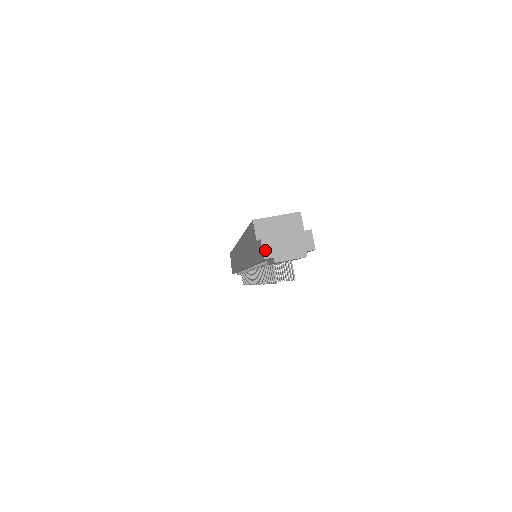
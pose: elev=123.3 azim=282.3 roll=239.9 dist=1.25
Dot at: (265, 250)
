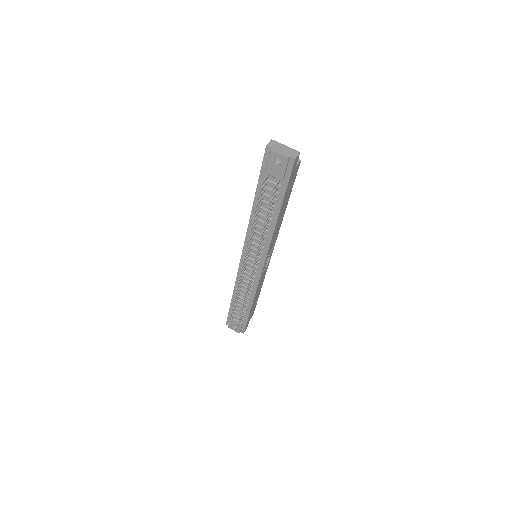
Dot at: (270, 143)
